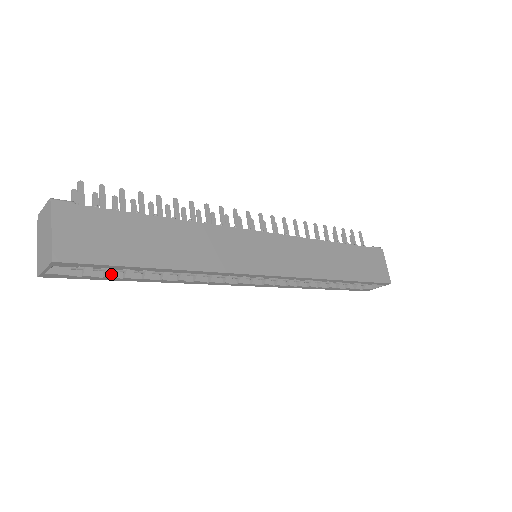
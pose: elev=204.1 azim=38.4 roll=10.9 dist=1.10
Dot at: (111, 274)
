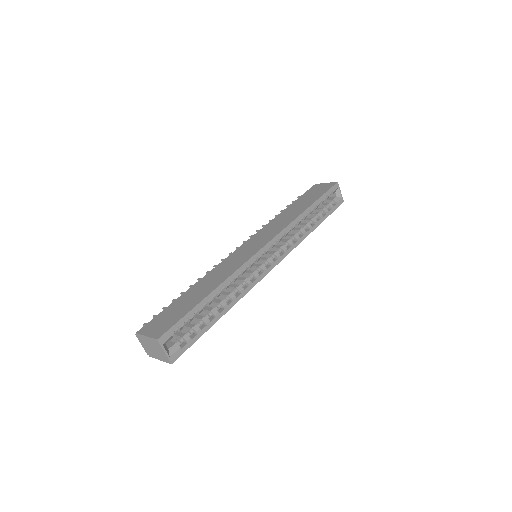
Dot at: (198, 328)
